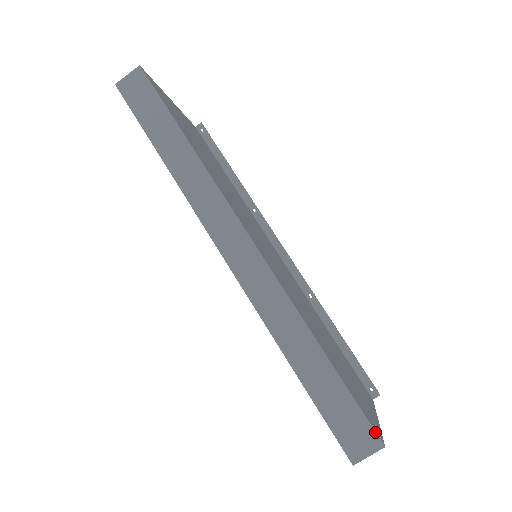
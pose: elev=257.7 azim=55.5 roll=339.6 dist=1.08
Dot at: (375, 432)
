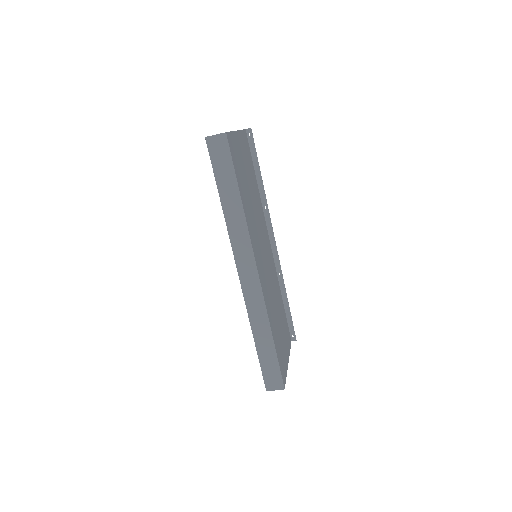
Dot at: (283, 382)
